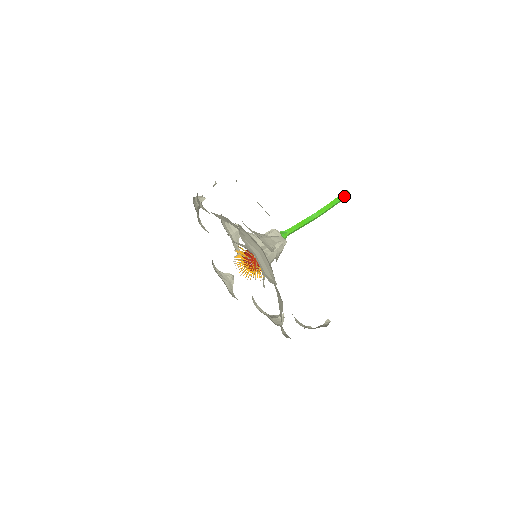
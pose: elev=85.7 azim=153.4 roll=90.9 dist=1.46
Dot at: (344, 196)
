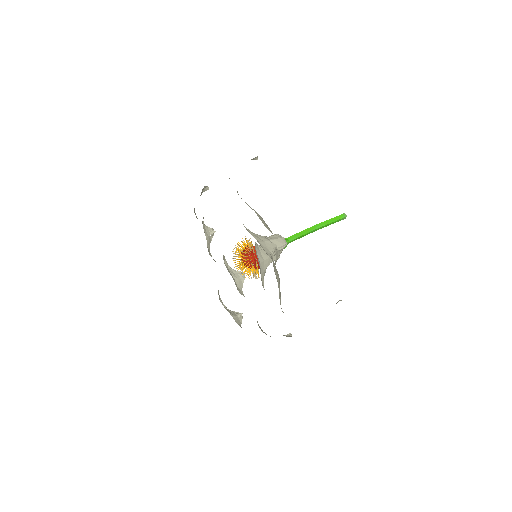
Dot at: occluded
